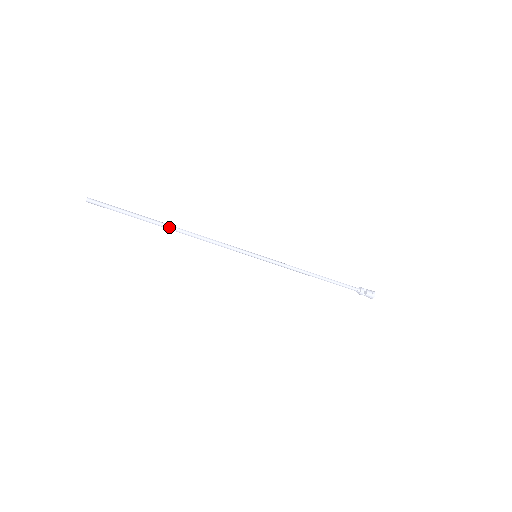
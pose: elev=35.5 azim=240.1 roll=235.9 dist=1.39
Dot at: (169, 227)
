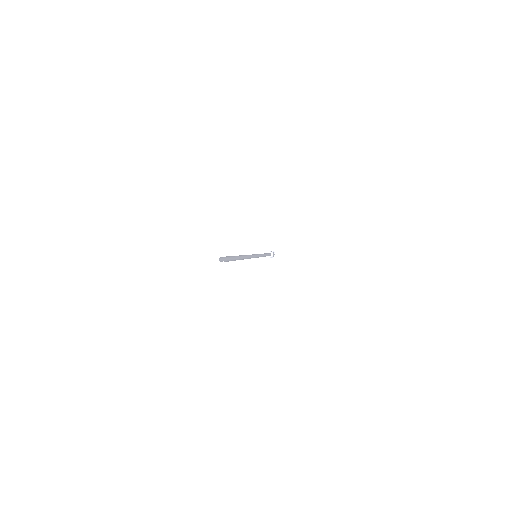
Dot at: (242, 259)
